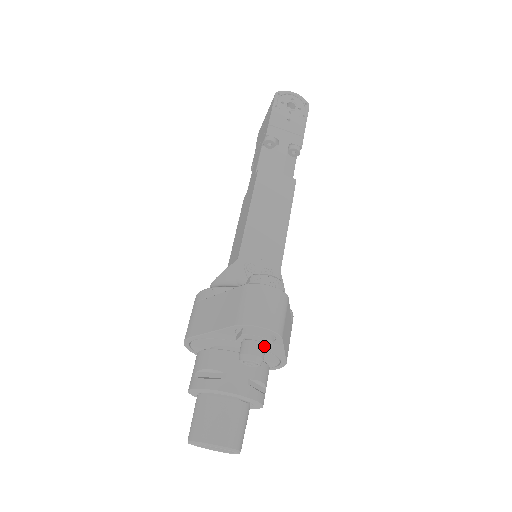
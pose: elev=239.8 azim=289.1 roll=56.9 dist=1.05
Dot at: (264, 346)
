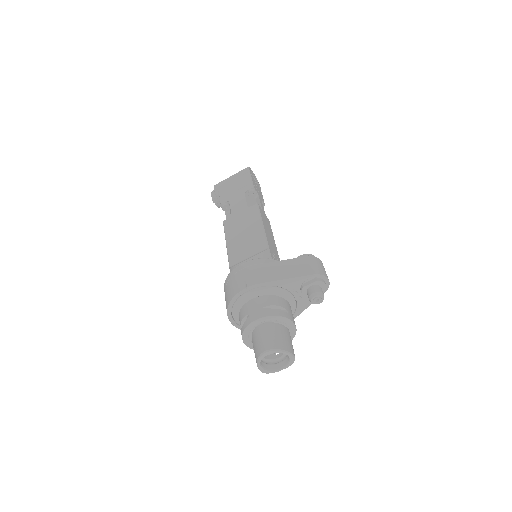
Dot at: occluded
